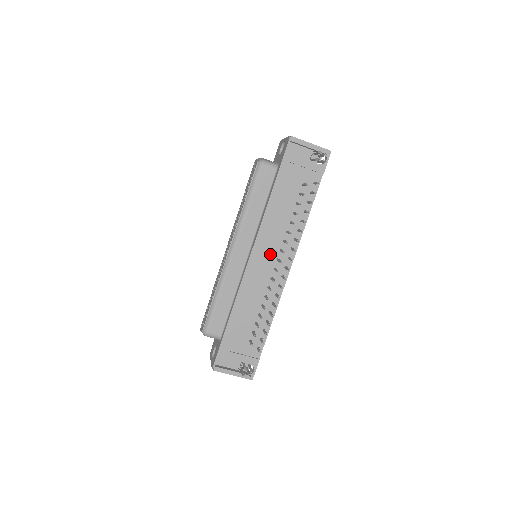
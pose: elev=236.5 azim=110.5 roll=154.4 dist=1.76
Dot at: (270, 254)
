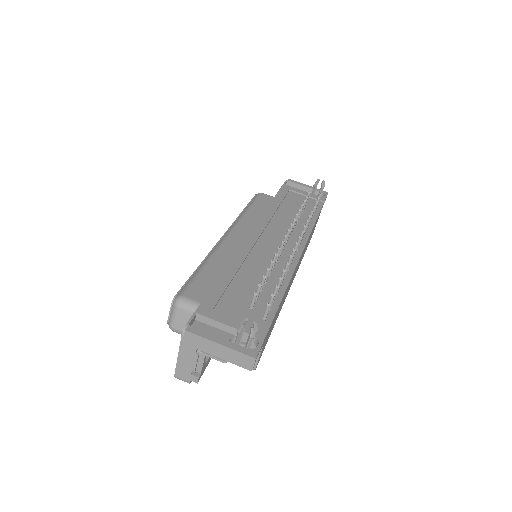
Dot at: (275, 237)
